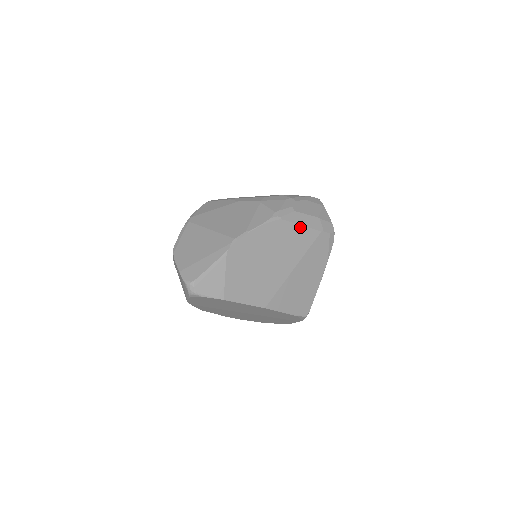
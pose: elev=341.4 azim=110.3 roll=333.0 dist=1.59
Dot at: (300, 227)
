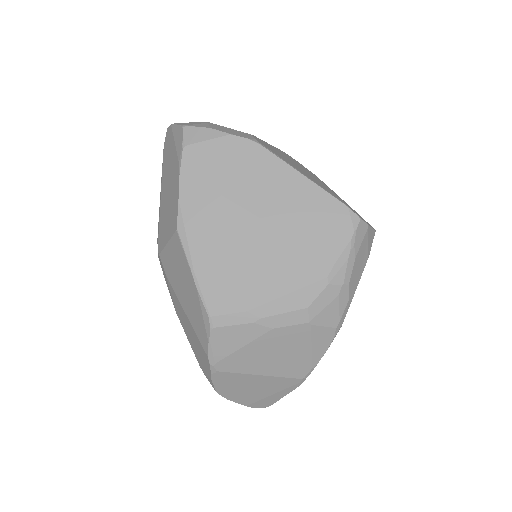
Dot at: occluded
